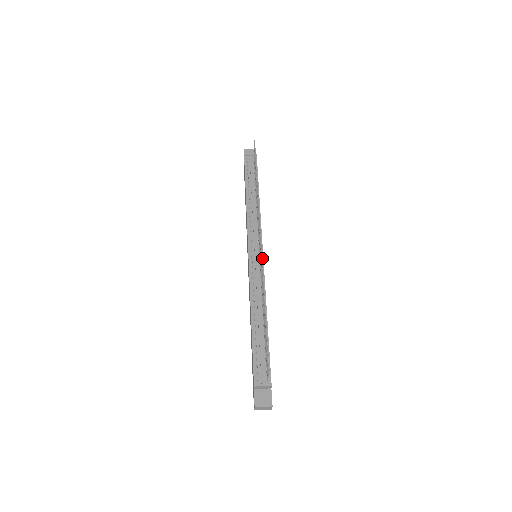
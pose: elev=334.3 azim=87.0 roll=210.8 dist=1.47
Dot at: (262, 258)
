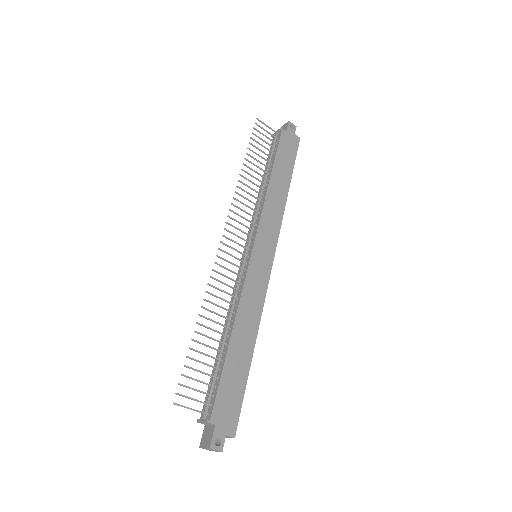
Dot at: (249, 258)
